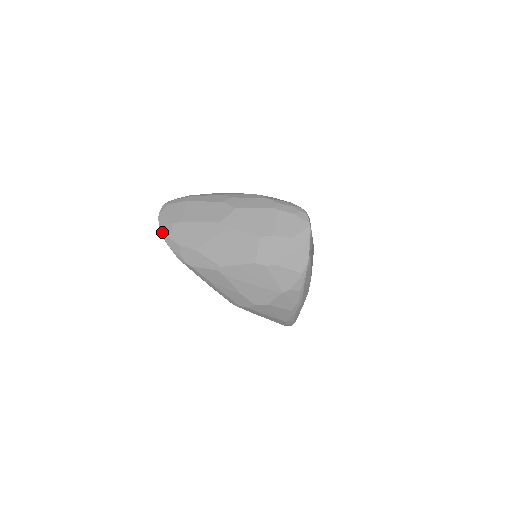
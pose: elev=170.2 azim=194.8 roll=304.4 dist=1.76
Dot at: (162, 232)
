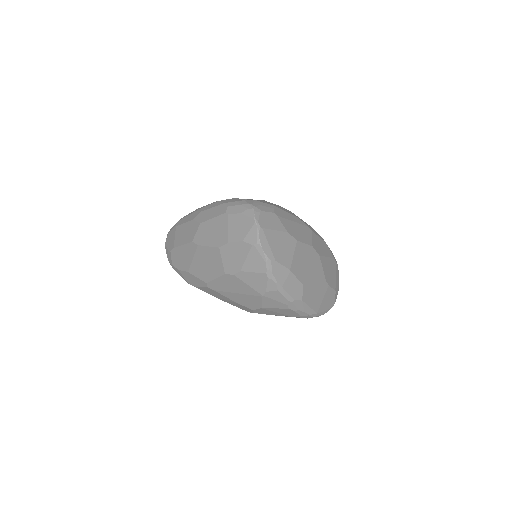
Dot at: (169, 260)
